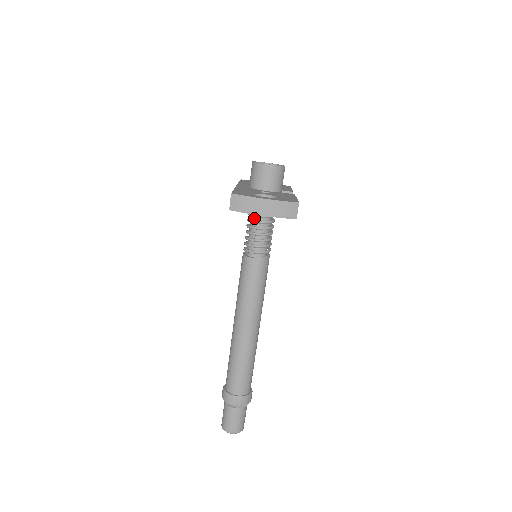
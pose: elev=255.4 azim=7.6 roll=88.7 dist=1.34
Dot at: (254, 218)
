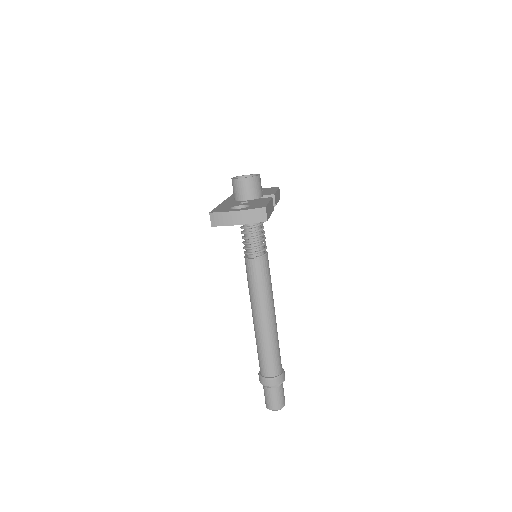
Dot at: (244, 225)
